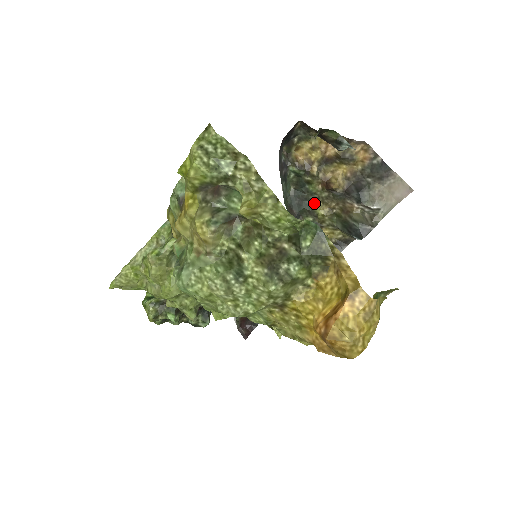
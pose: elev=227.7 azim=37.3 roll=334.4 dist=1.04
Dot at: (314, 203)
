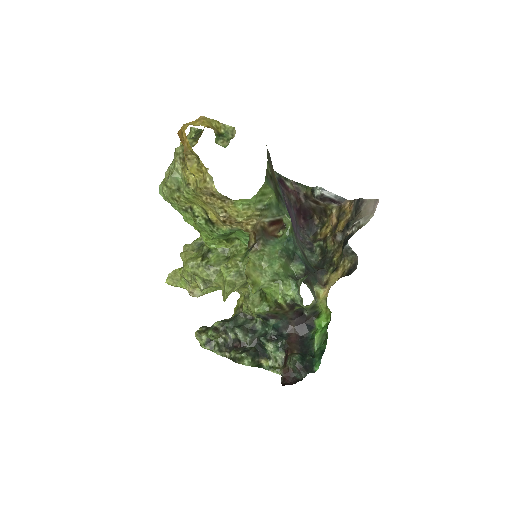
Dot at: (332, 257)
